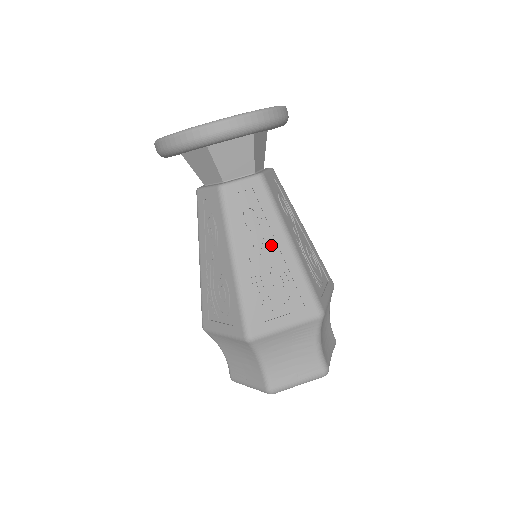
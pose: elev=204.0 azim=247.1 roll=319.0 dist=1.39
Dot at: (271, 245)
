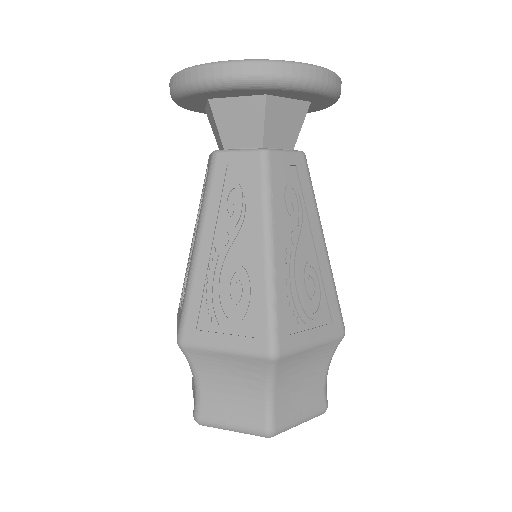
Dot at: (307, 238)
